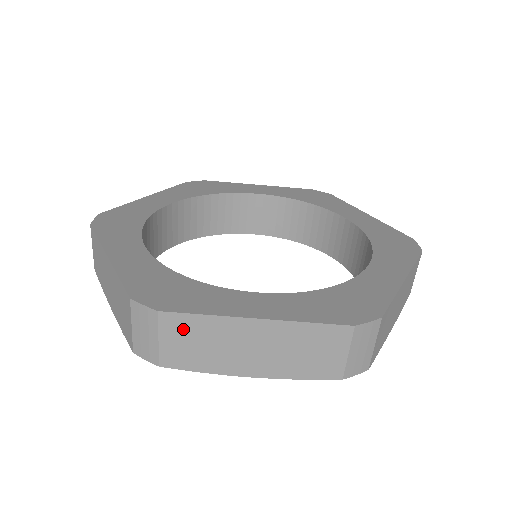
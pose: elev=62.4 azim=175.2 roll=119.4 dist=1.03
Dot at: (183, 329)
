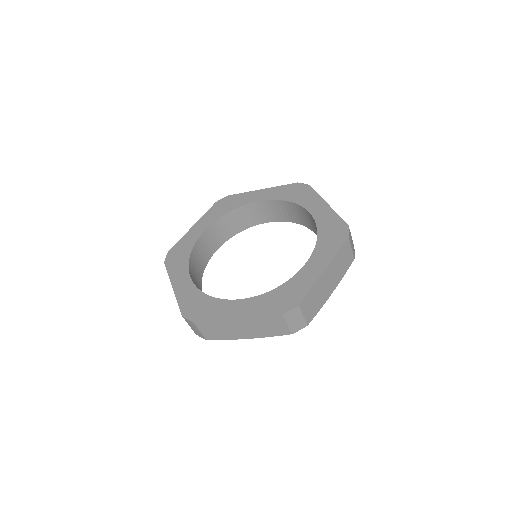
Dot at: (308, 302)
